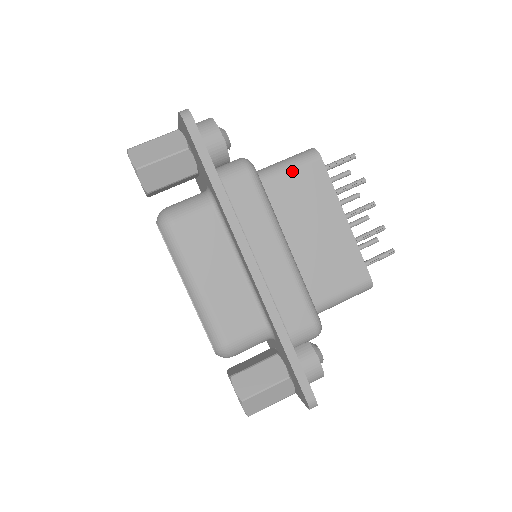
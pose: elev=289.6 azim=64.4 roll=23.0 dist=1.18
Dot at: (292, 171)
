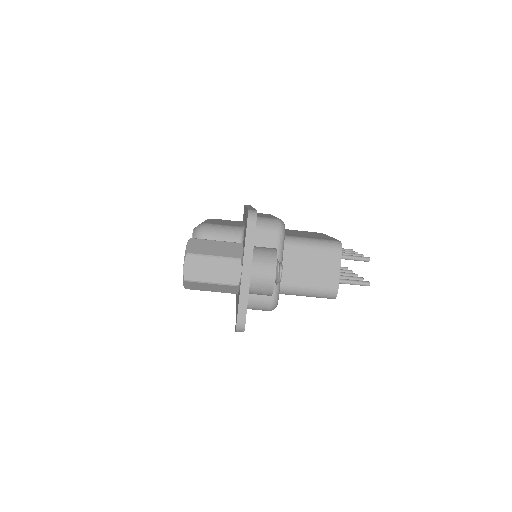
Dot at: (306, 296)
